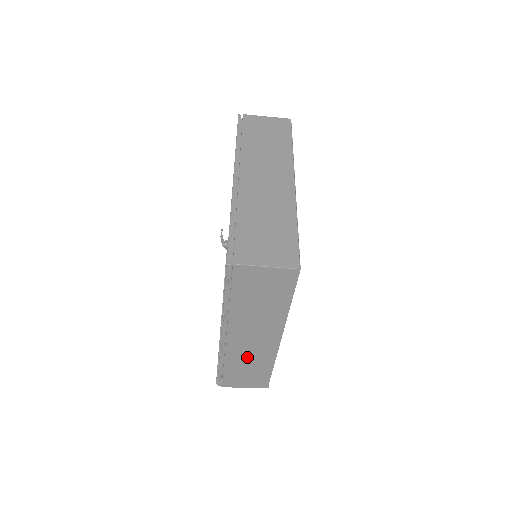
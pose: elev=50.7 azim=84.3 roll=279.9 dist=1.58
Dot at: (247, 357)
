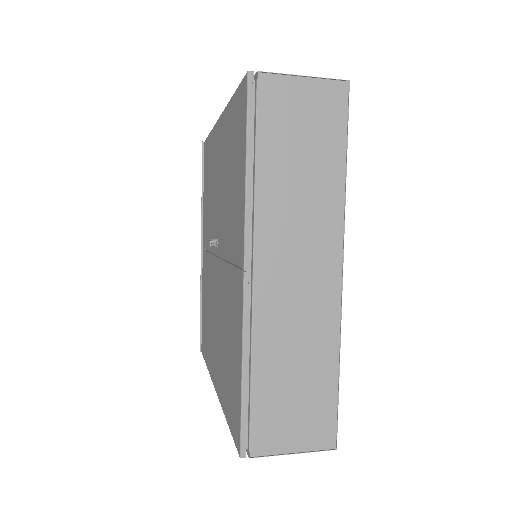
Dot at: occluded
